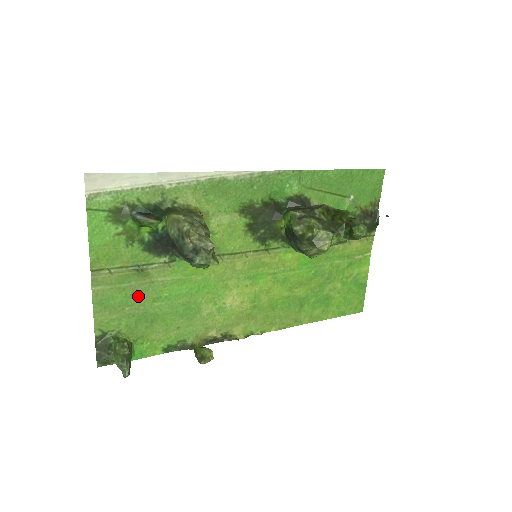
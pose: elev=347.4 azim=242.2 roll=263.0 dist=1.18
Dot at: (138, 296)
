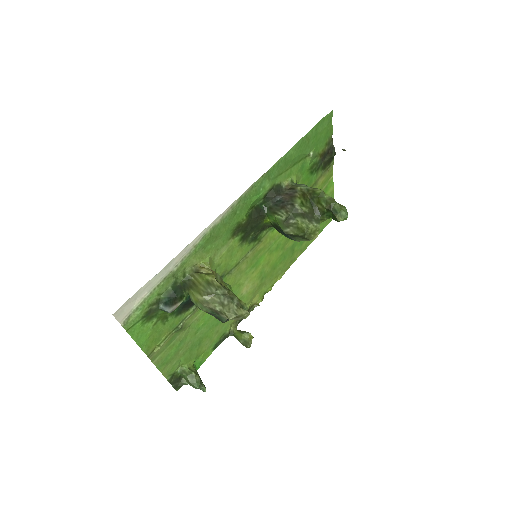
Dot at: (184, 340)
